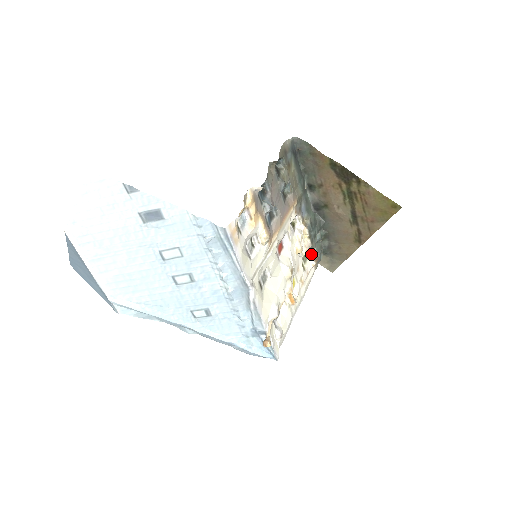
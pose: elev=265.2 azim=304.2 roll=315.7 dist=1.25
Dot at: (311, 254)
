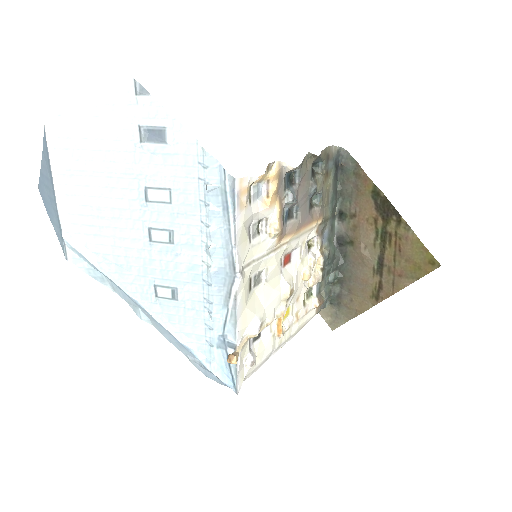
Dot at: (317, 293)
